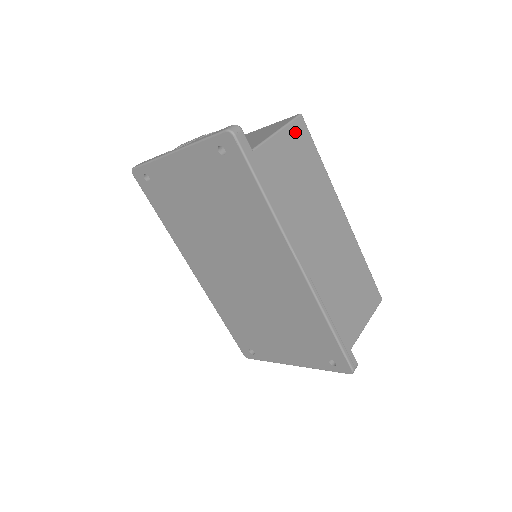
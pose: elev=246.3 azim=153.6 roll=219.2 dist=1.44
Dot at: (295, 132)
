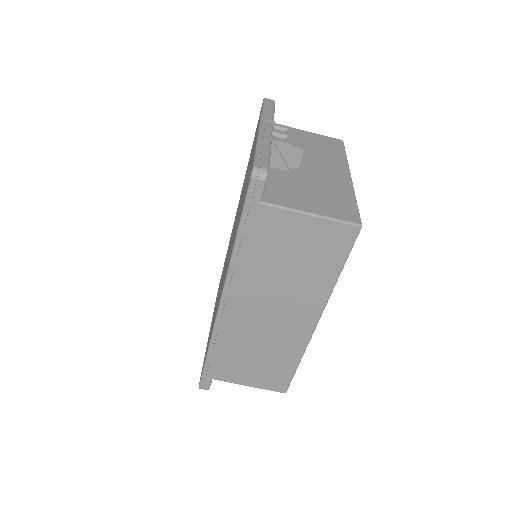
Dot at: (333, 231)
